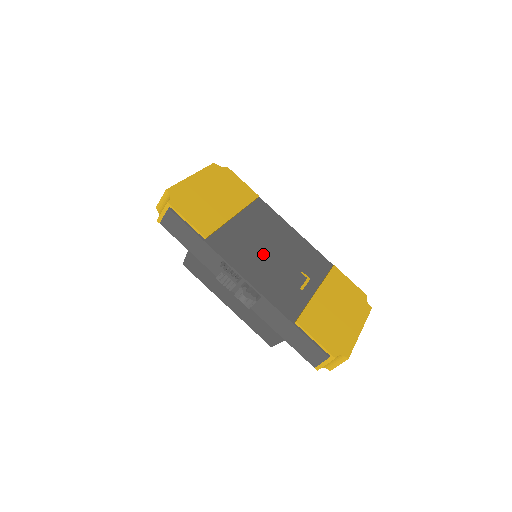
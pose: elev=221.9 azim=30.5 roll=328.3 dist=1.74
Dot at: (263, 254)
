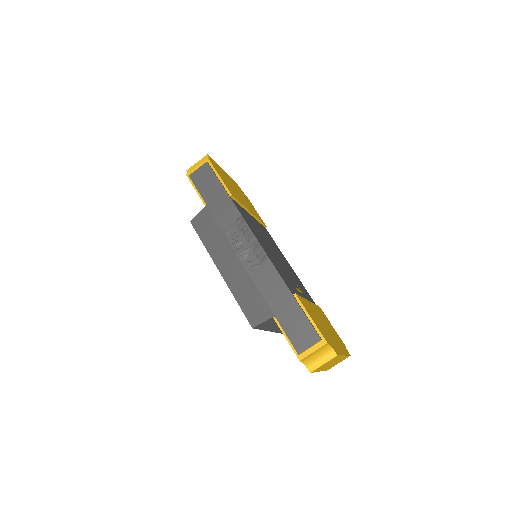
Dot at: (269, 246)
